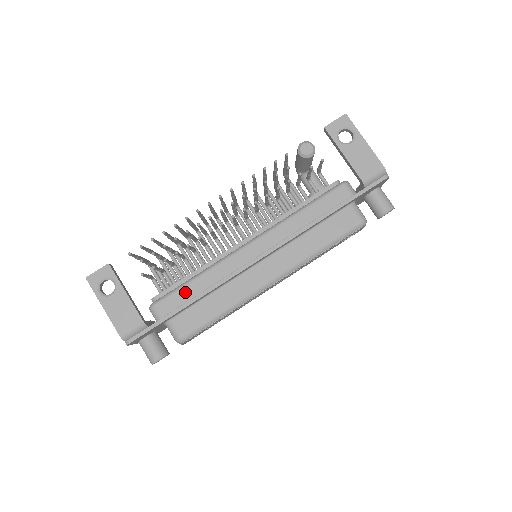
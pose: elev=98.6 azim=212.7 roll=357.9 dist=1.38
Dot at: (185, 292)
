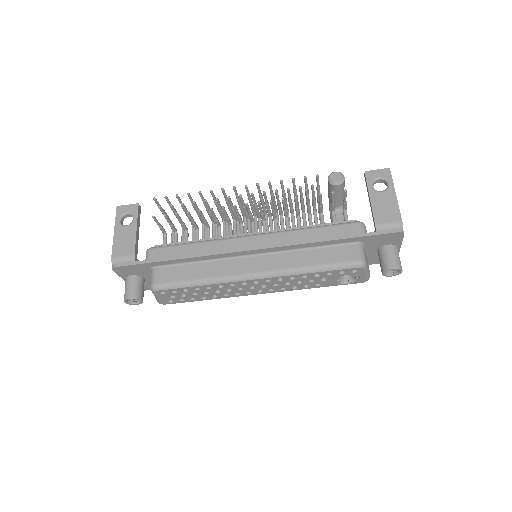
Dot at: (179, 250)
